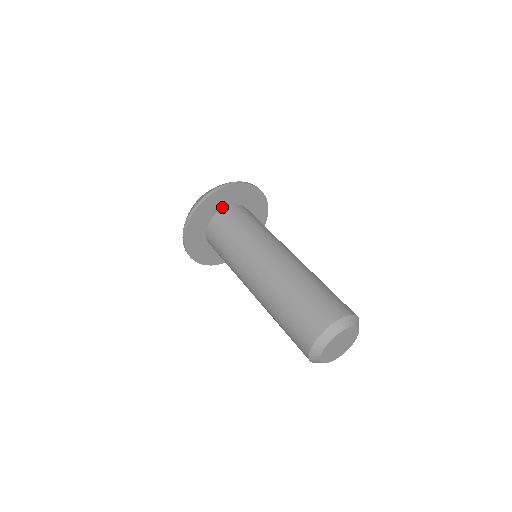
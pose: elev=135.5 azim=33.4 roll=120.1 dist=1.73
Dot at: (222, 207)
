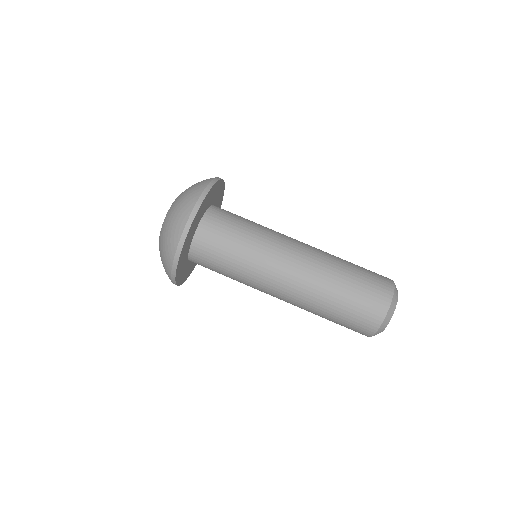
Dot at: (200, 220)
